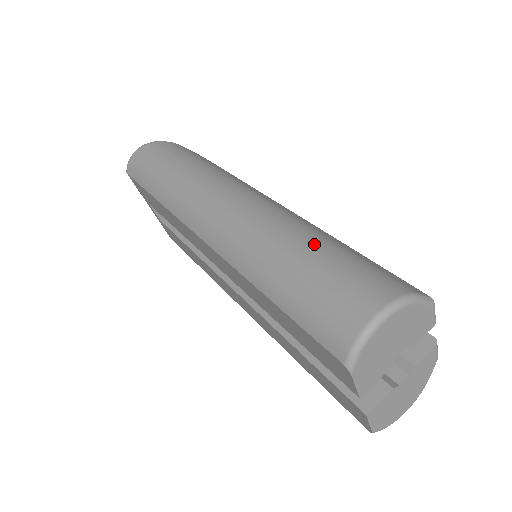
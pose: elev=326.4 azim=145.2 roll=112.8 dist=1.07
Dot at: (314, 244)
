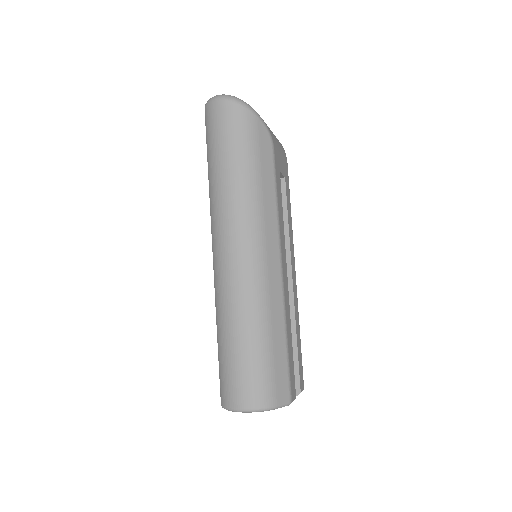
Dot at: (253, 338)
